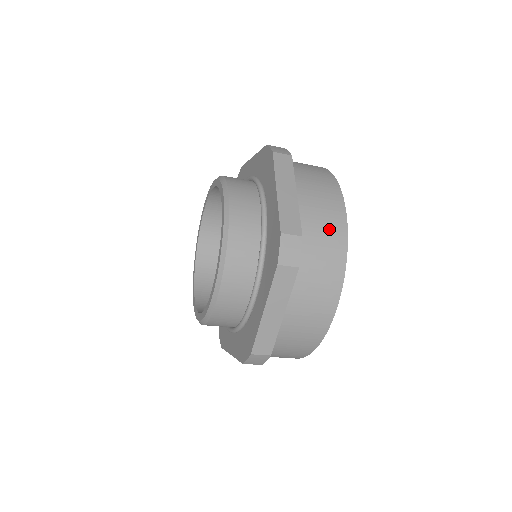
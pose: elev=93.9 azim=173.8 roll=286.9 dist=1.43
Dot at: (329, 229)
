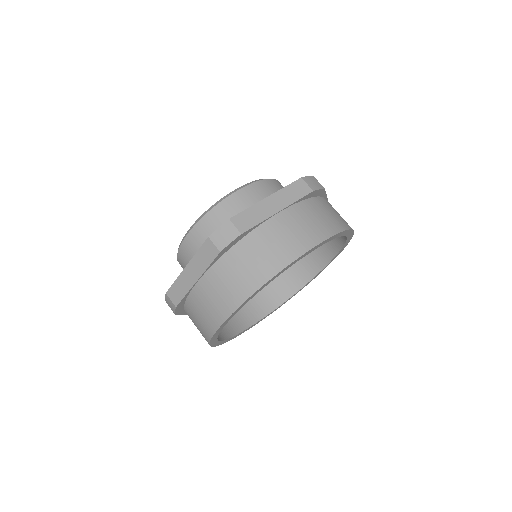
Dot at: (274, 252)
